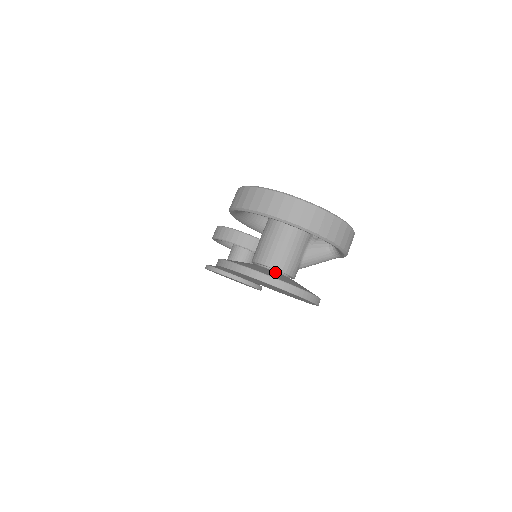
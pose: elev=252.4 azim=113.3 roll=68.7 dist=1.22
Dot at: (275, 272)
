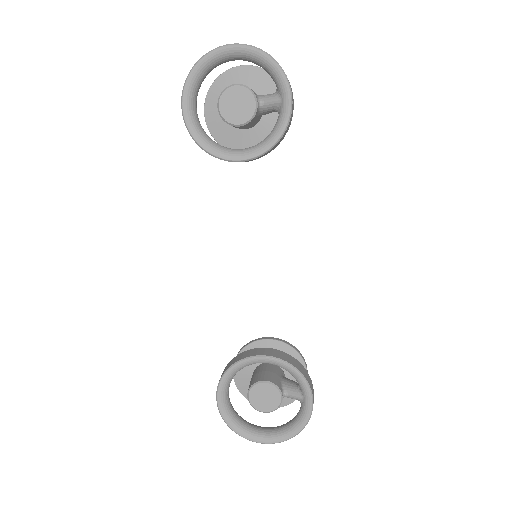
Dot at: occluded
